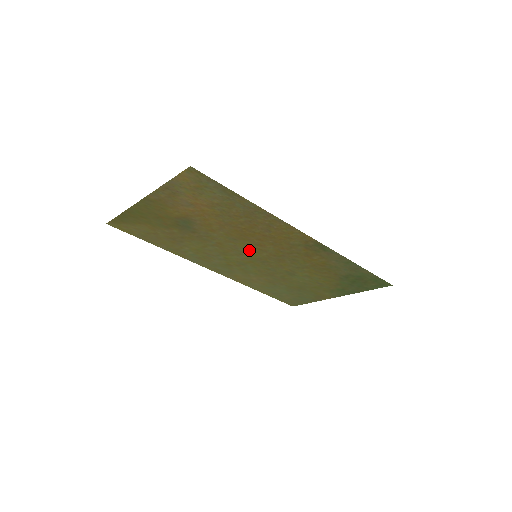
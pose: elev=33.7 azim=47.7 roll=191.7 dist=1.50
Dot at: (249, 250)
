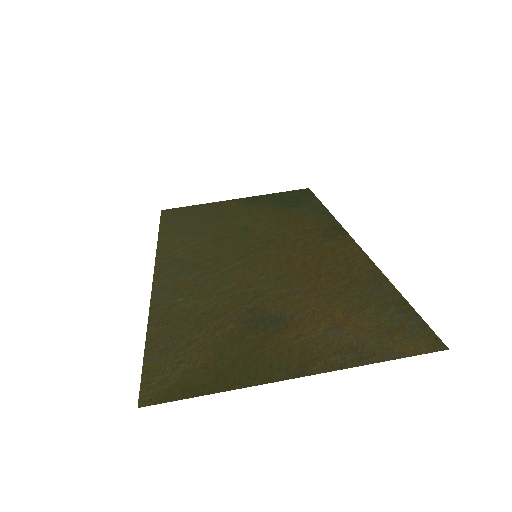
Dot at: (264, 263)
